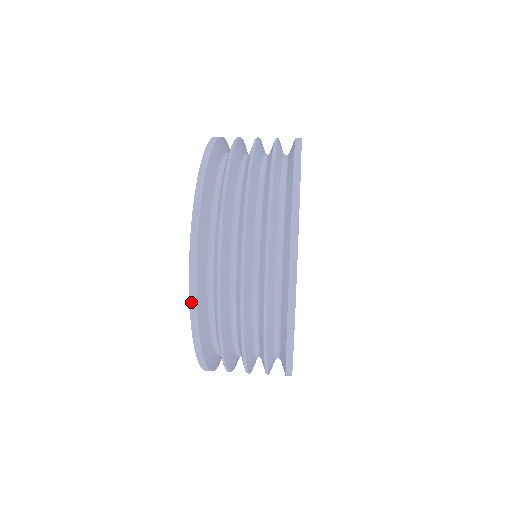
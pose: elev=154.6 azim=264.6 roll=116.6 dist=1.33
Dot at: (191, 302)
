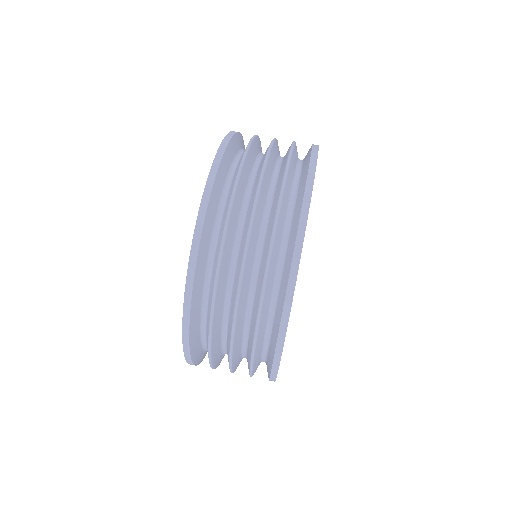
Dot at: occluded
